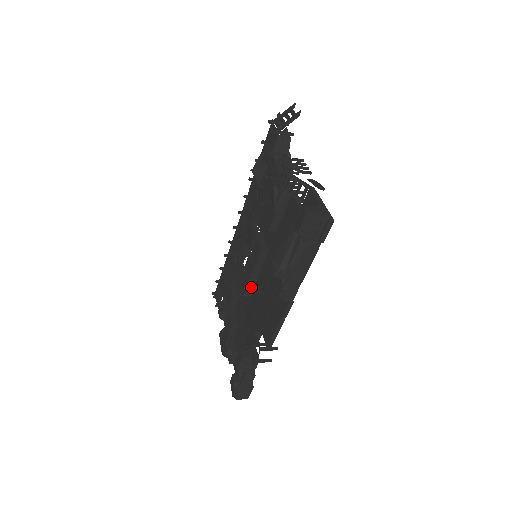
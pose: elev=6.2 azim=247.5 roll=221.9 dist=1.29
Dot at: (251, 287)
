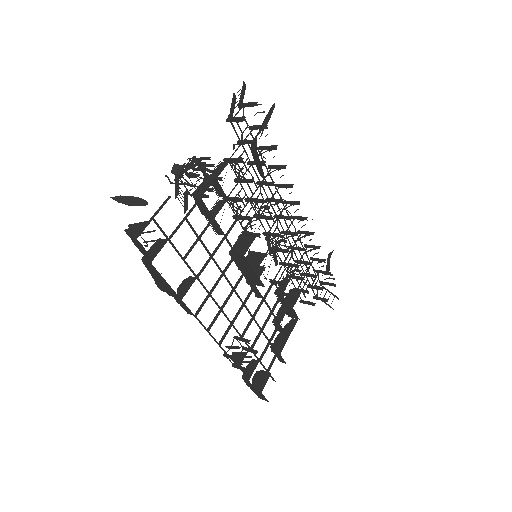
Dot at: (255, 288)
